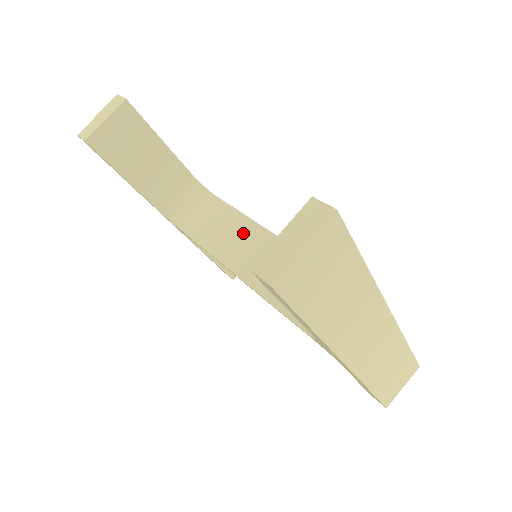
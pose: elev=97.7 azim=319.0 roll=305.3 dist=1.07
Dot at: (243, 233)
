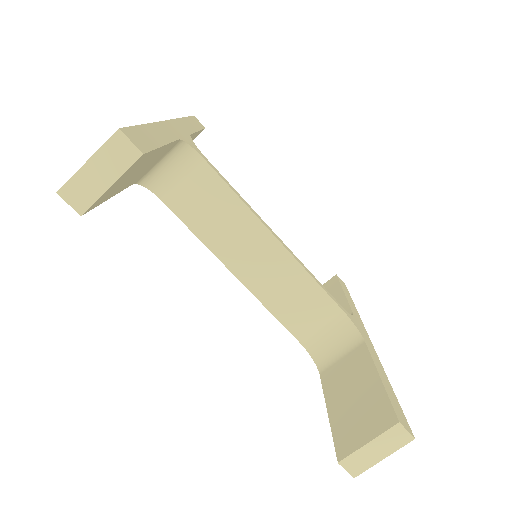
Dot at: (244, 229)
